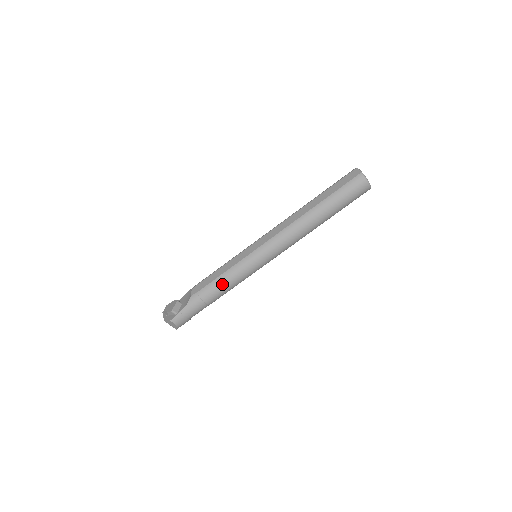
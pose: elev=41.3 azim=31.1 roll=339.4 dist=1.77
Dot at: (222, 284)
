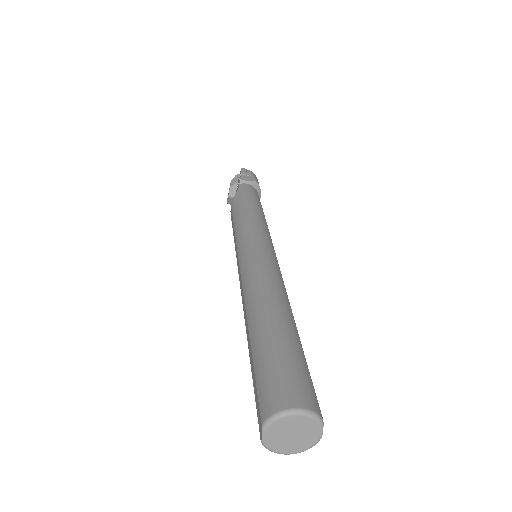
Dot at: occluded
